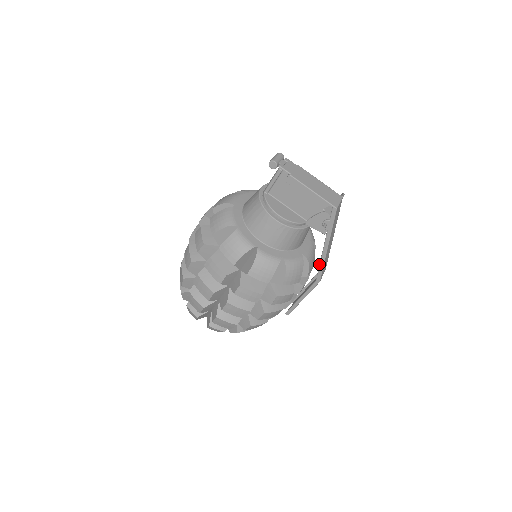
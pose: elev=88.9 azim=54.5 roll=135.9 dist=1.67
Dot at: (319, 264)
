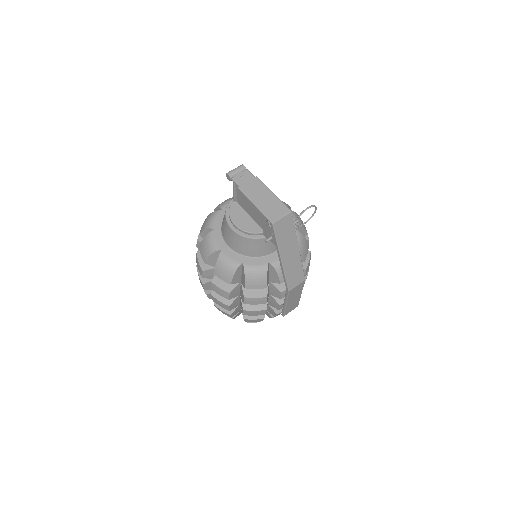
Dot at: occluded
